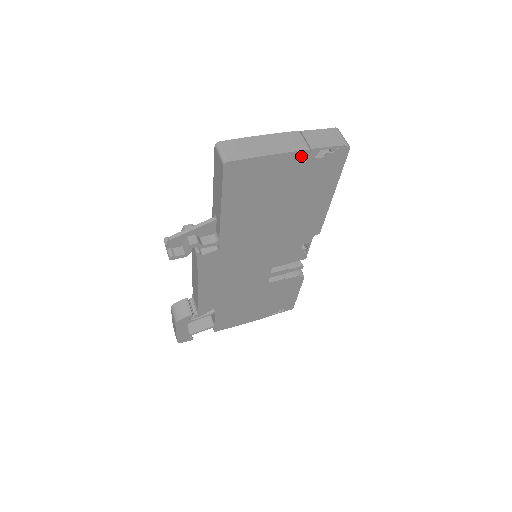
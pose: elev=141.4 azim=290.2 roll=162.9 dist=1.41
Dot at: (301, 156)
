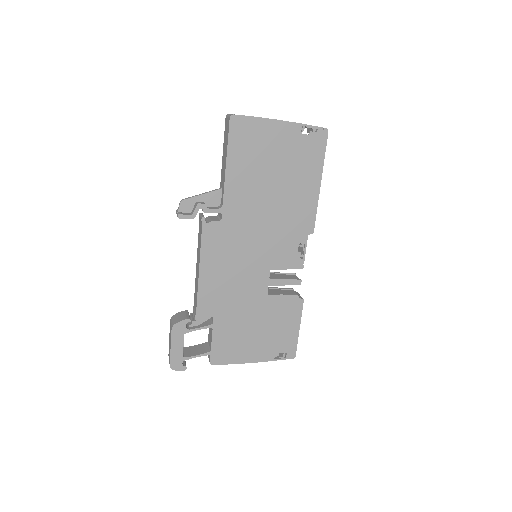
Dot at: (290, 128)
